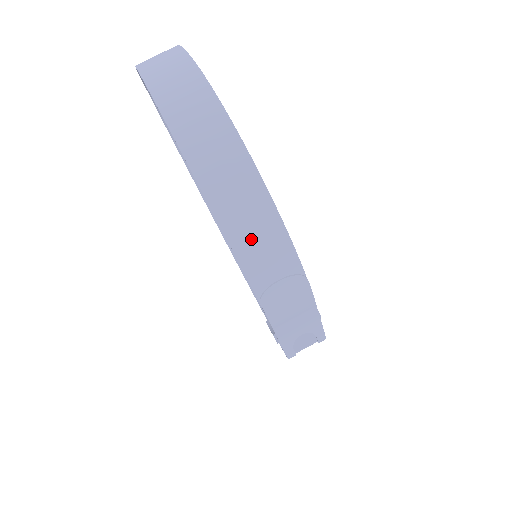
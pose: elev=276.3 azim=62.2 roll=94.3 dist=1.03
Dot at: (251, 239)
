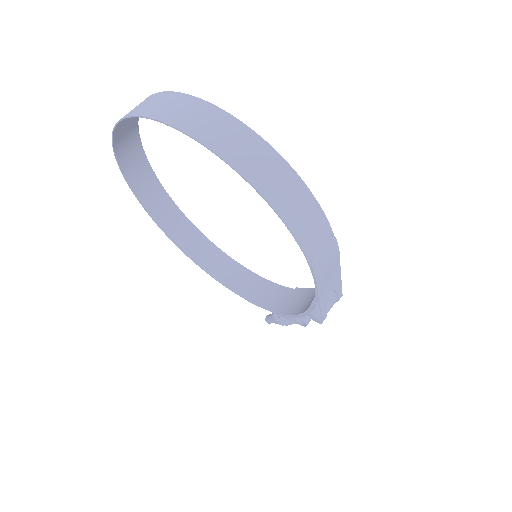
Dot at: (297, 215)
